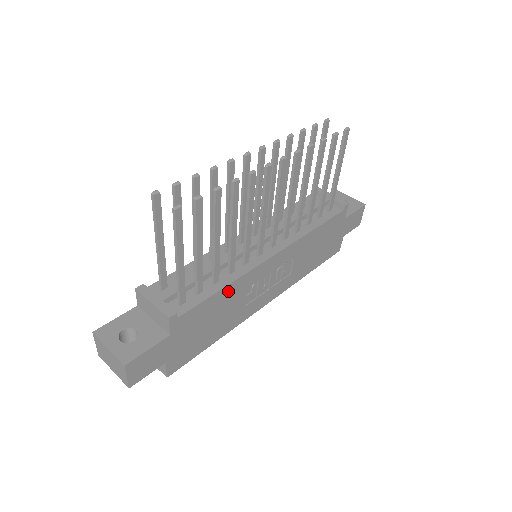
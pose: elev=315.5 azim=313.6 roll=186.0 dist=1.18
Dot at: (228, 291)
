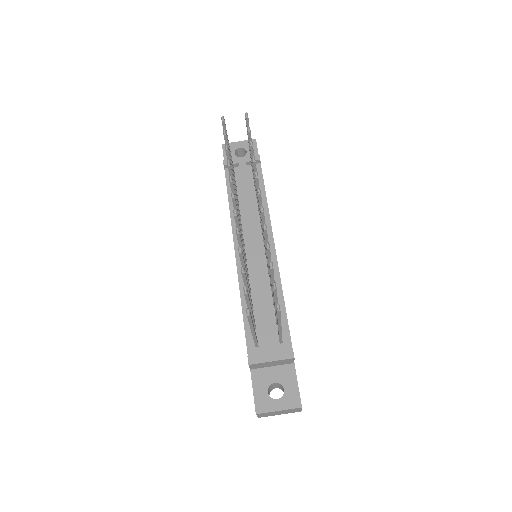
Dot at: occluded
